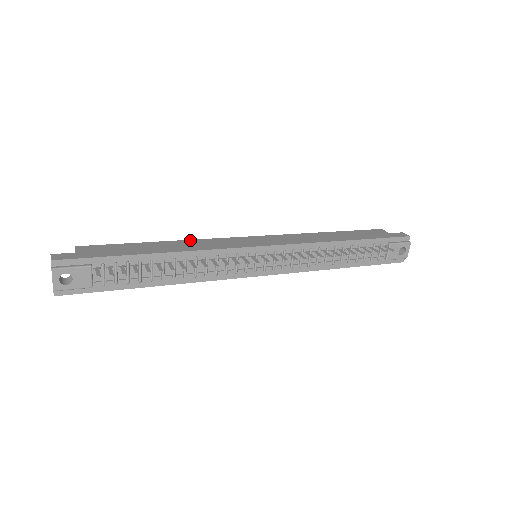
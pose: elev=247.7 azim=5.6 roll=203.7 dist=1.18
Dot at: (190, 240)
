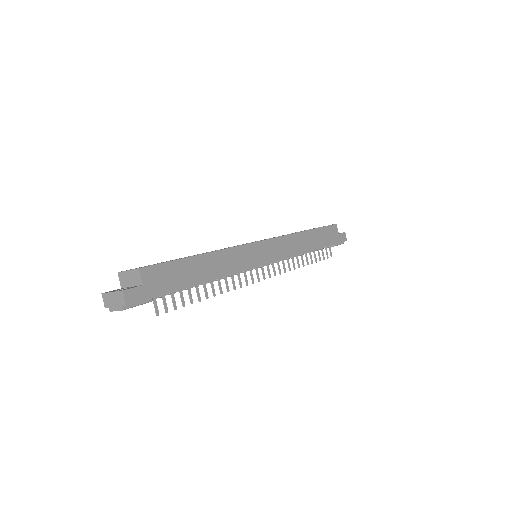
Dot at: (224, 251)
